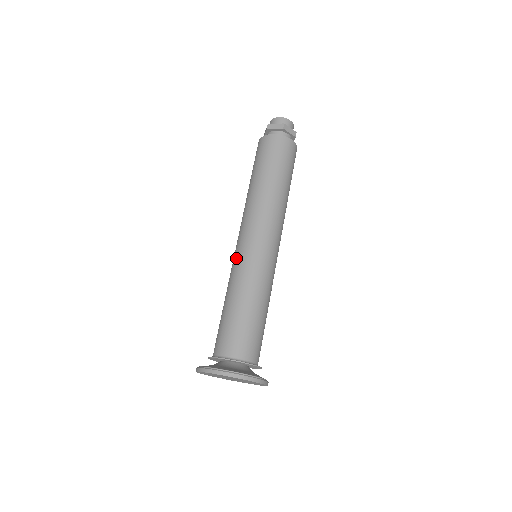
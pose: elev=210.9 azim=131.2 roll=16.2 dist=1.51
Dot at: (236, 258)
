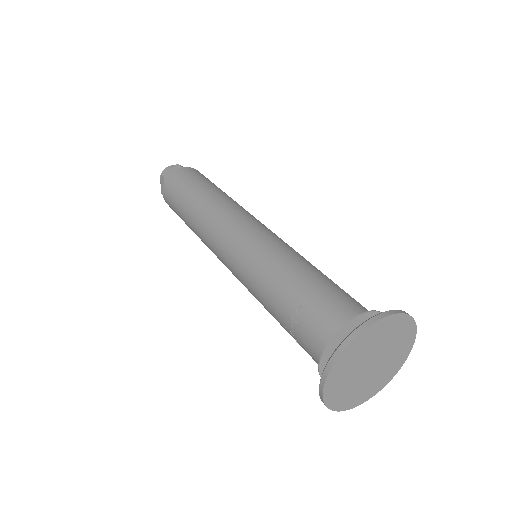
Dot at: (264, 237)
